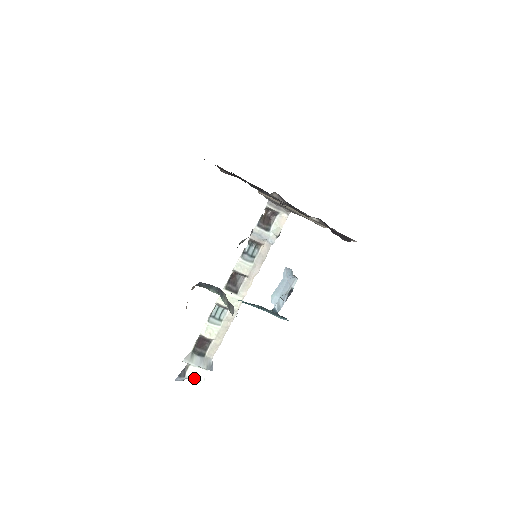
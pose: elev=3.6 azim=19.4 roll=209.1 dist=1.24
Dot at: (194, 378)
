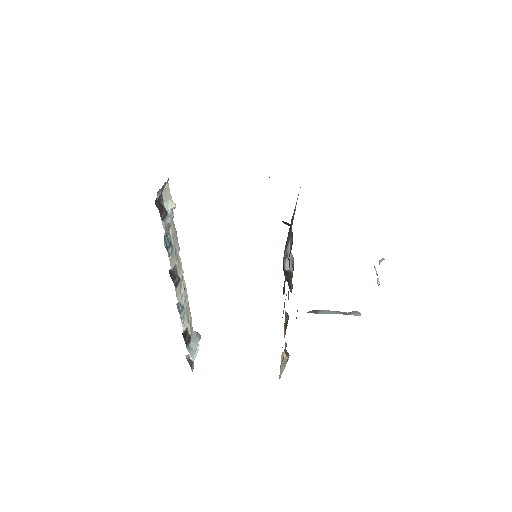
Dot at: (195, 354)
